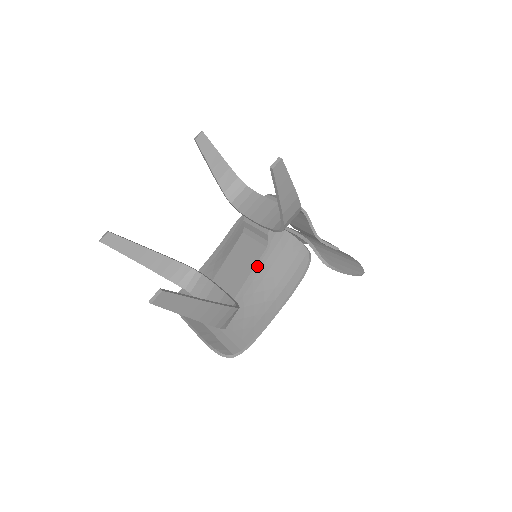
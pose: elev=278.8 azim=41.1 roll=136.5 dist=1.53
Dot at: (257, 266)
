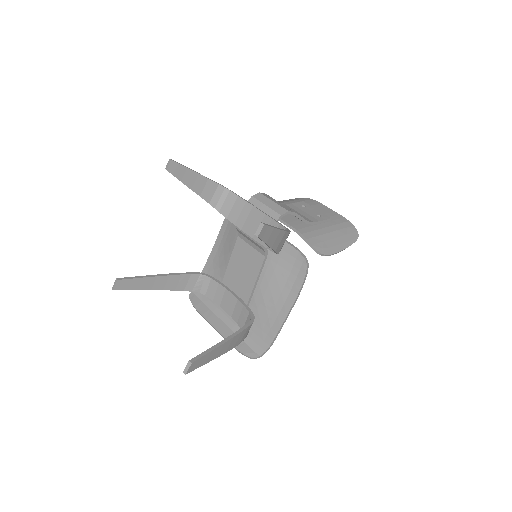
Dot at: (260, 273)
